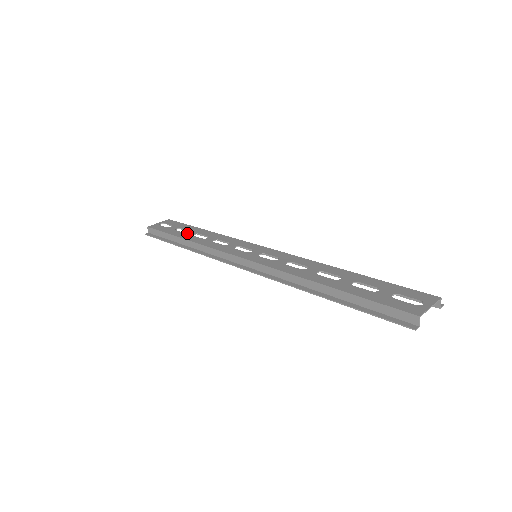
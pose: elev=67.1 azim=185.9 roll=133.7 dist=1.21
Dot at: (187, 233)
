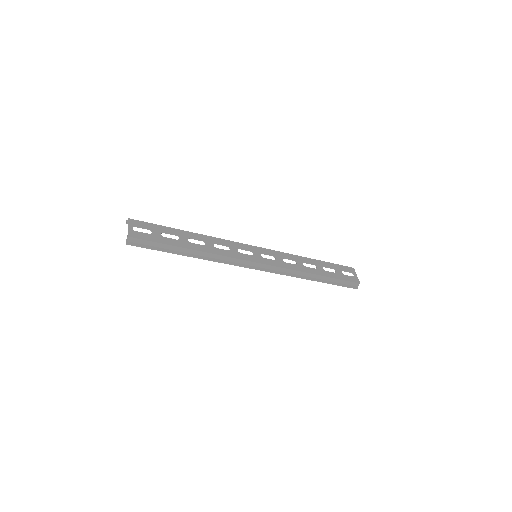
Dot at: (181, 240)
